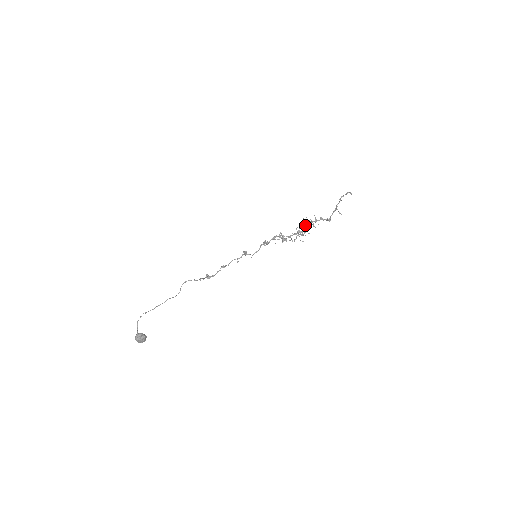
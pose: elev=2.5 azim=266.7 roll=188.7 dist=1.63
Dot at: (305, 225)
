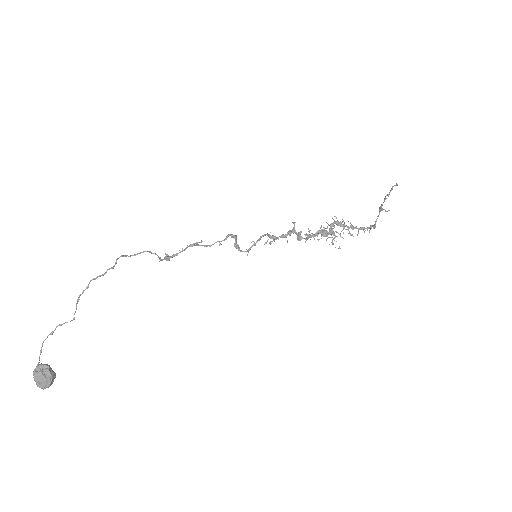
Dot at: (333, 223)
